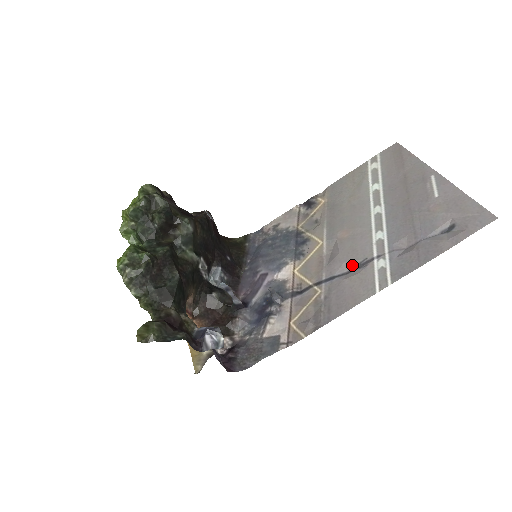
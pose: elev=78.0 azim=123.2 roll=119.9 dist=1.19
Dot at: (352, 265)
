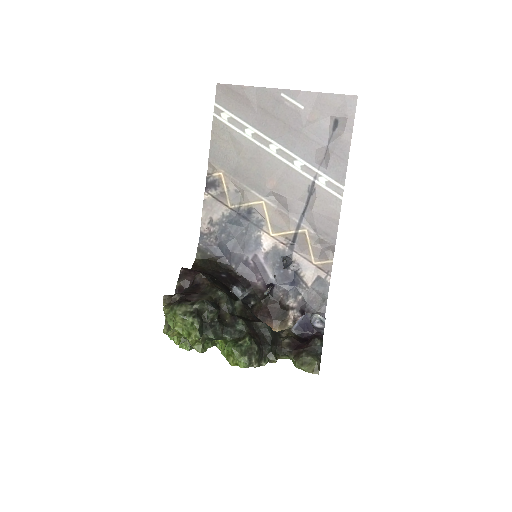
Dot at: (305, 197)
